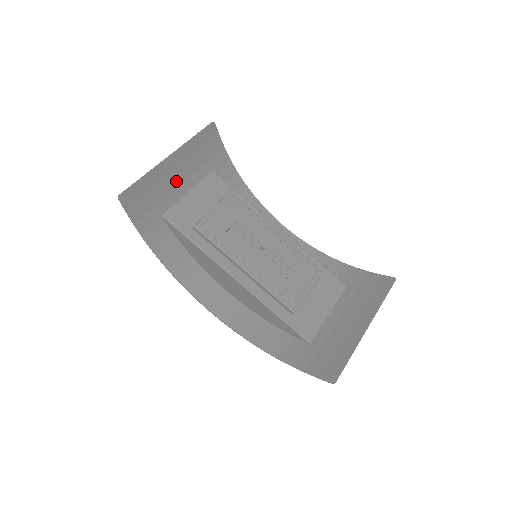
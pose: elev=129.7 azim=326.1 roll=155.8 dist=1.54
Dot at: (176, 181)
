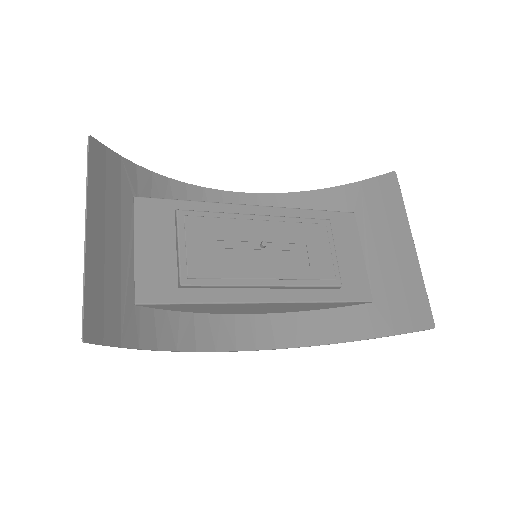
Dot at: (114, 250)
